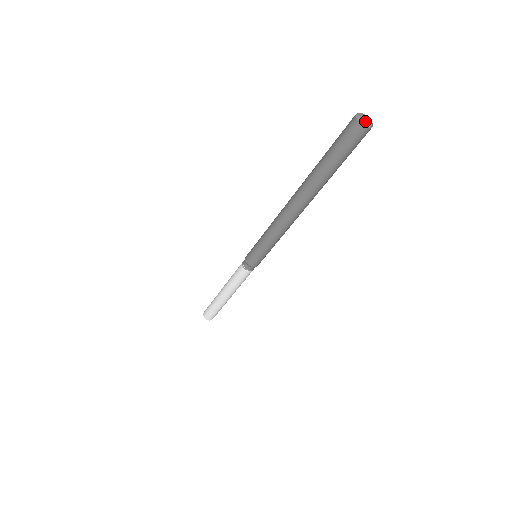
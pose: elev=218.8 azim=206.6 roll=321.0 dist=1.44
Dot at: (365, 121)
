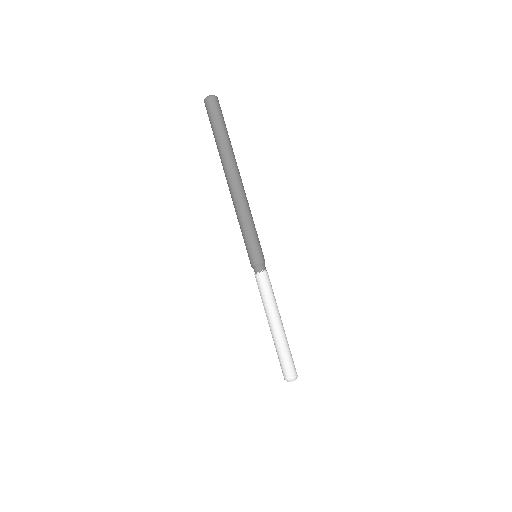
Dot at: (207, 98)
